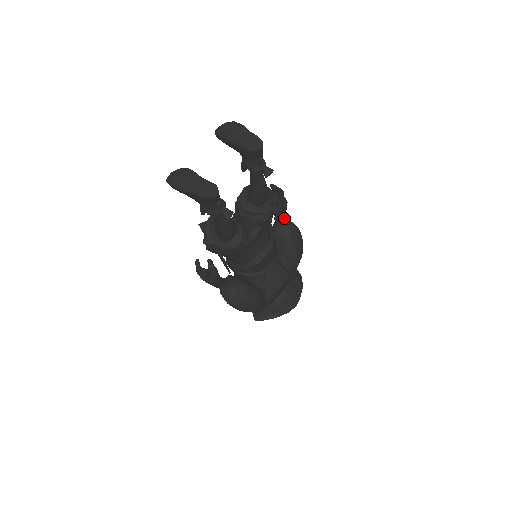
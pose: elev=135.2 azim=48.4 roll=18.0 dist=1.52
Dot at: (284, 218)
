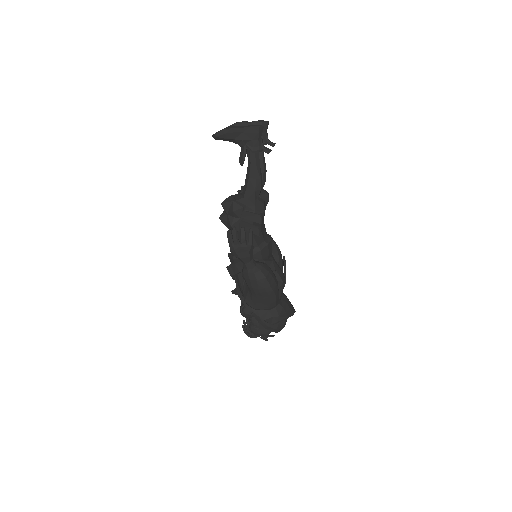
Dot at: occluded
